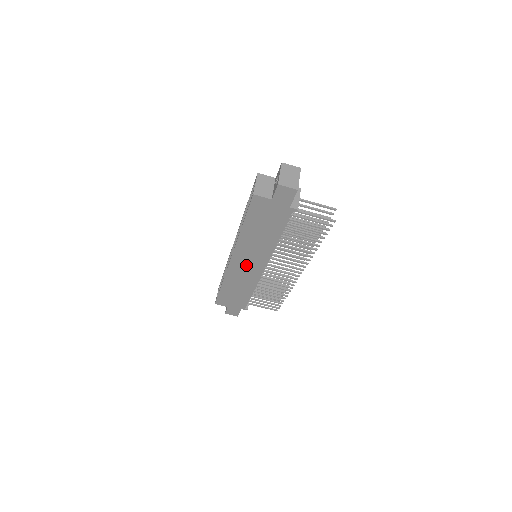
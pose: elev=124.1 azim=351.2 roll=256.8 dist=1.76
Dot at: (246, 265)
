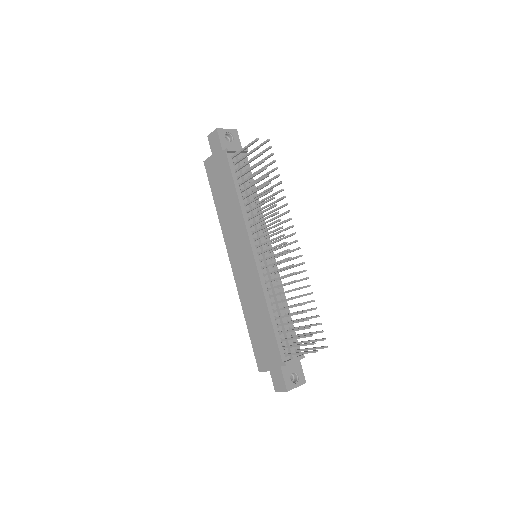
Dot at: (242, 263)
